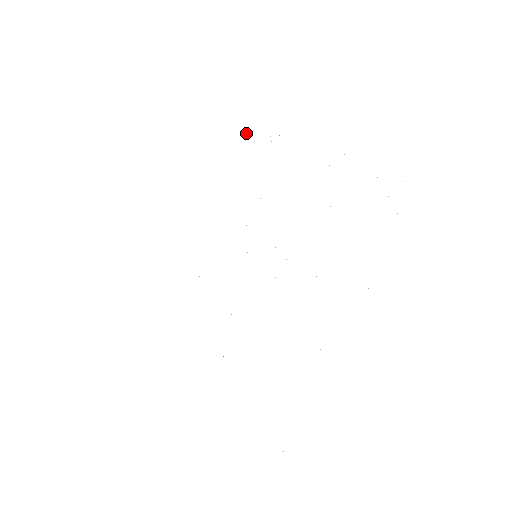
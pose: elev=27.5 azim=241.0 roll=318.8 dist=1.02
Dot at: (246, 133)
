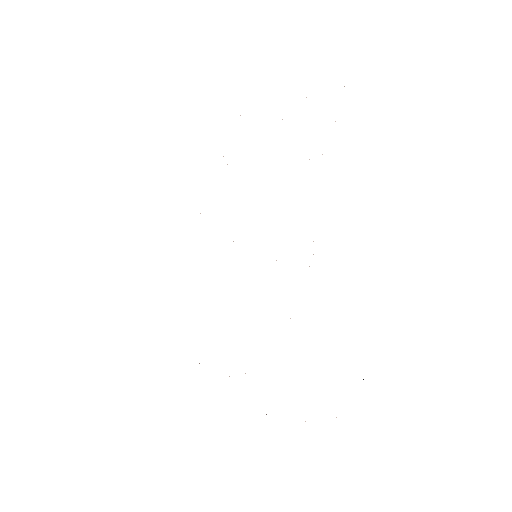
Dot at: occluded
